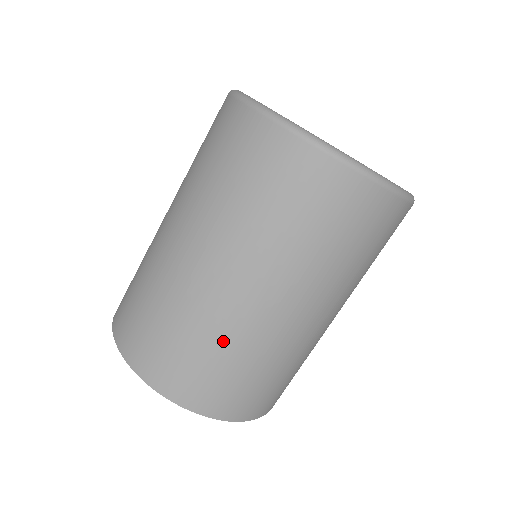
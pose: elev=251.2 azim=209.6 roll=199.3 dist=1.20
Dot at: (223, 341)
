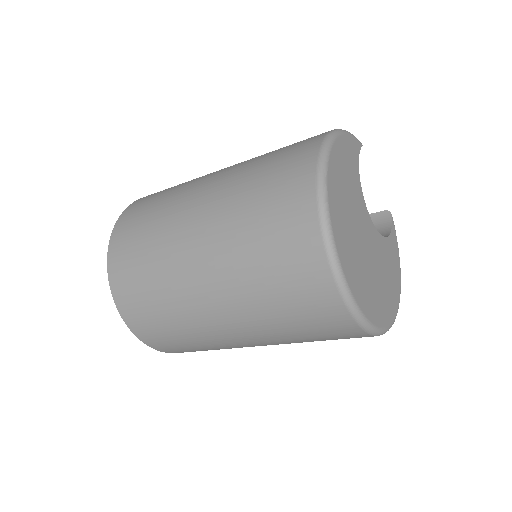
Dot at: (204, 343)
